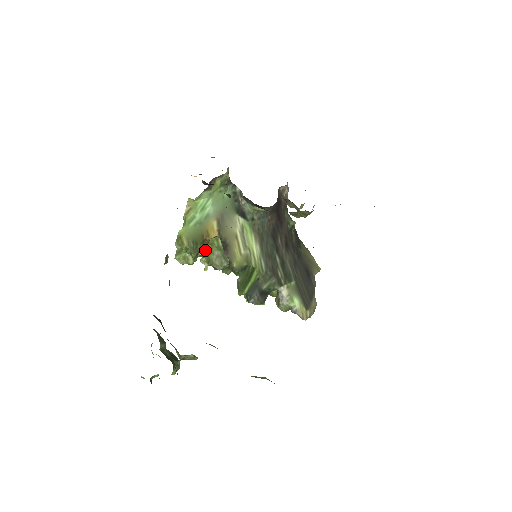
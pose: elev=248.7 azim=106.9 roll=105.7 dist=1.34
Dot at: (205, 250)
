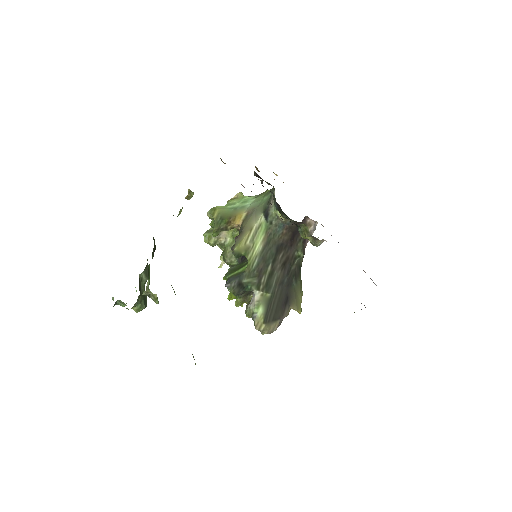
Dot at: (227, 240)
